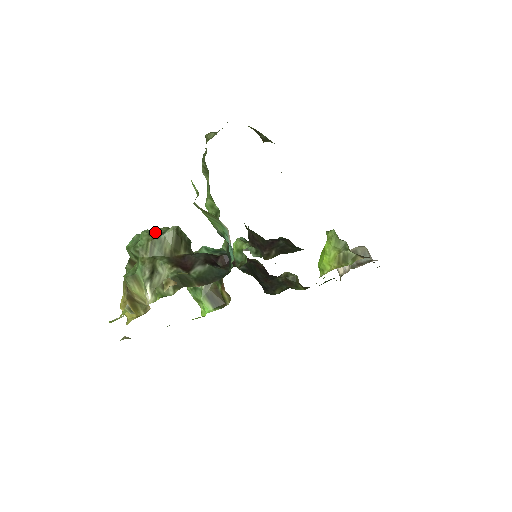
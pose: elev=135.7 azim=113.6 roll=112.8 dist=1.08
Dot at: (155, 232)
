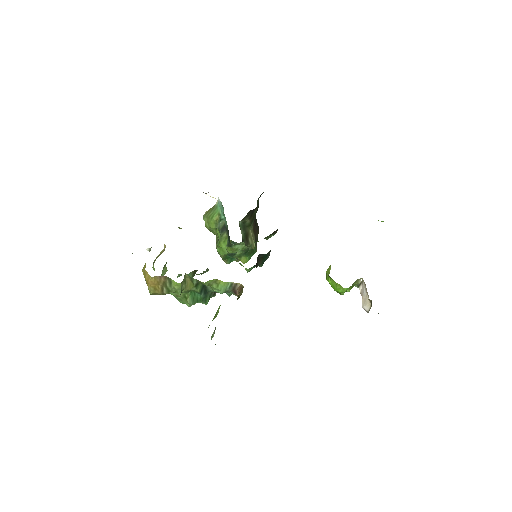
Dot at: occluded
